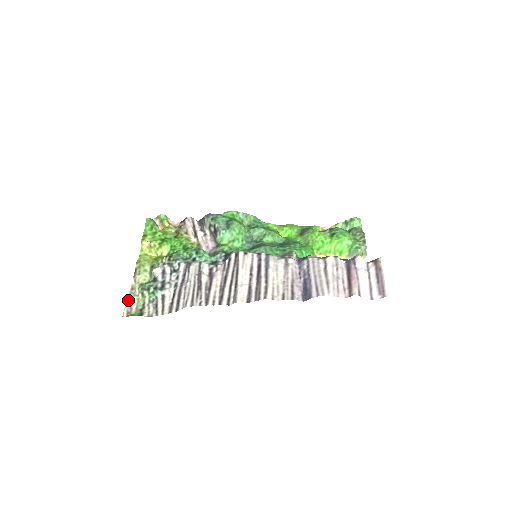
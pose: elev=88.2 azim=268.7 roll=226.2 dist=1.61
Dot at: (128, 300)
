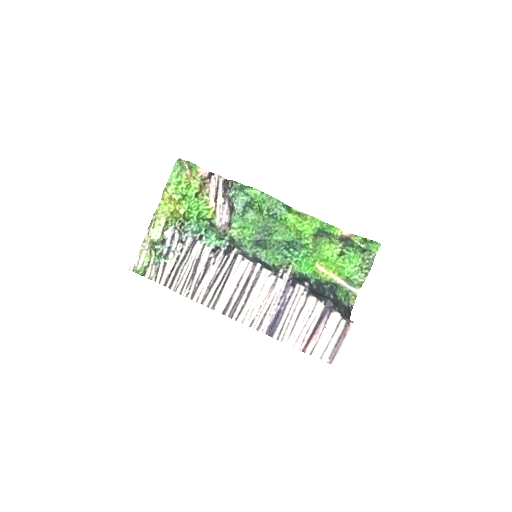
Dot at: (137, 254)
